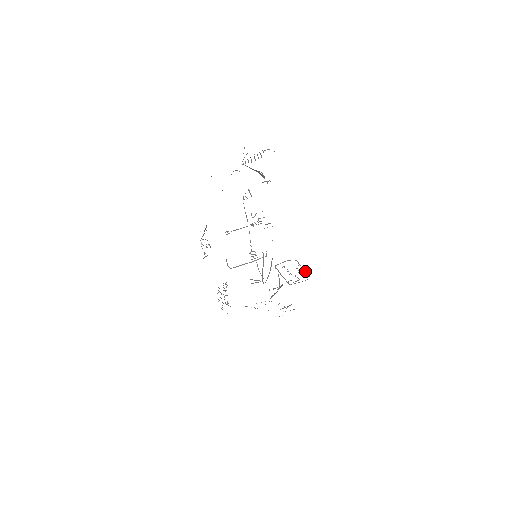
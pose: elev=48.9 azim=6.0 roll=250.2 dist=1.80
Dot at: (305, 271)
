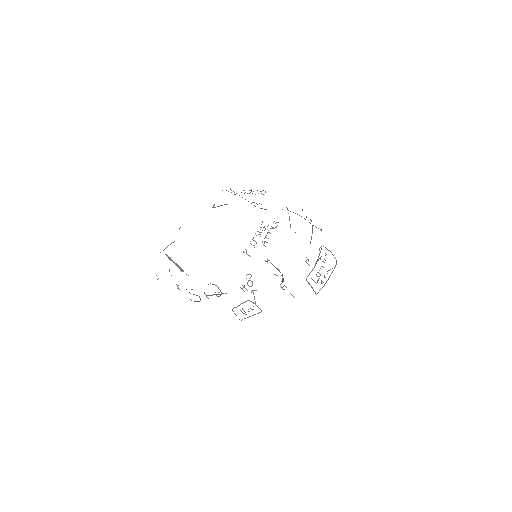
Dot at: (326, 282)
